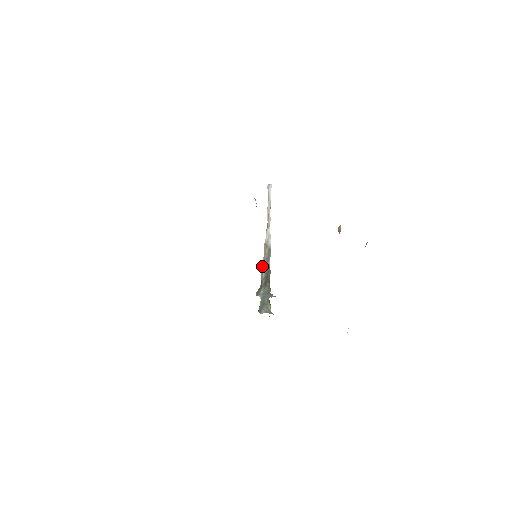
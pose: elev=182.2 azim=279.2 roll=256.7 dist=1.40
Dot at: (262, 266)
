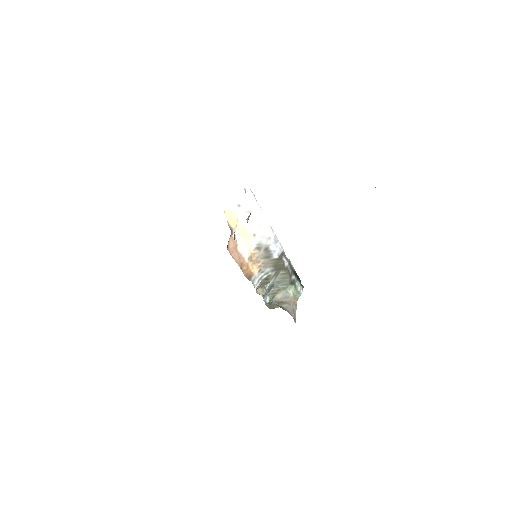
Dot at: (260, 266)
